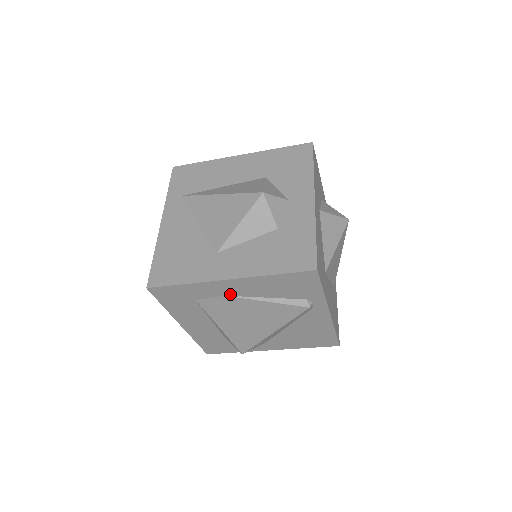
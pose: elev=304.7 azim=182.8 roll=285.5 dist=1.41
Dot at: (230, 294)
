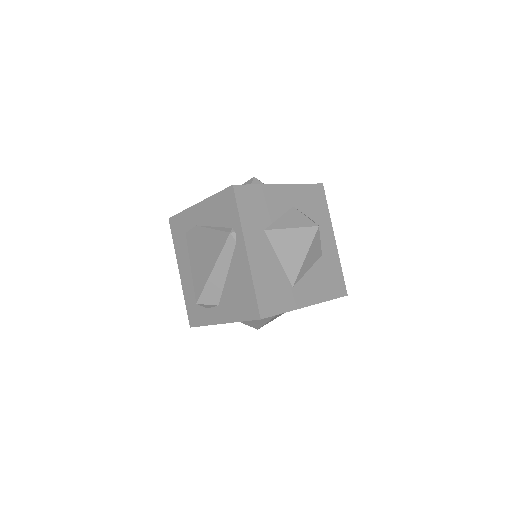
Dot at: (199, 223)
